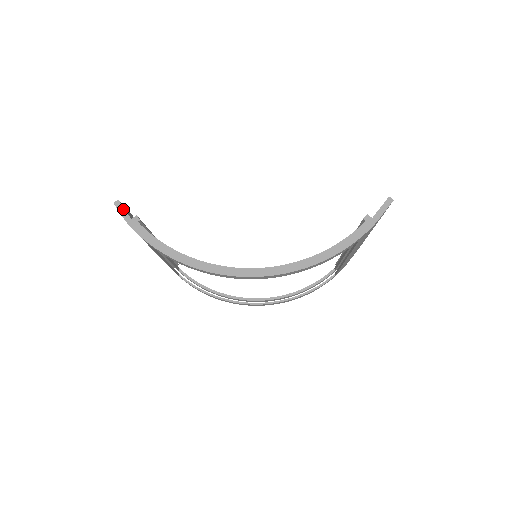
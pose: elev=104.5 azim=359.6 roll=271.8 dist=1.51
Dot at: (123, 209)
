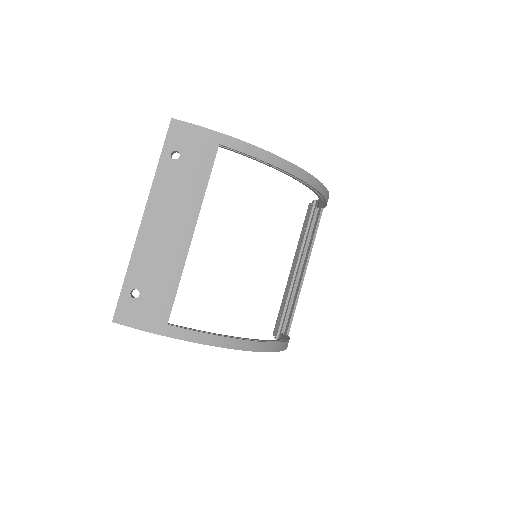
Dot at: (185, 123)
